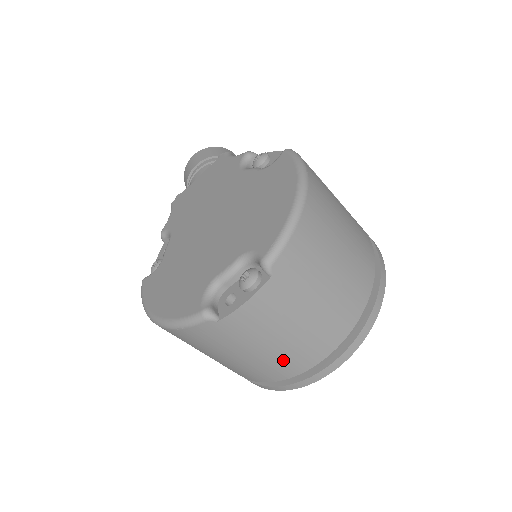
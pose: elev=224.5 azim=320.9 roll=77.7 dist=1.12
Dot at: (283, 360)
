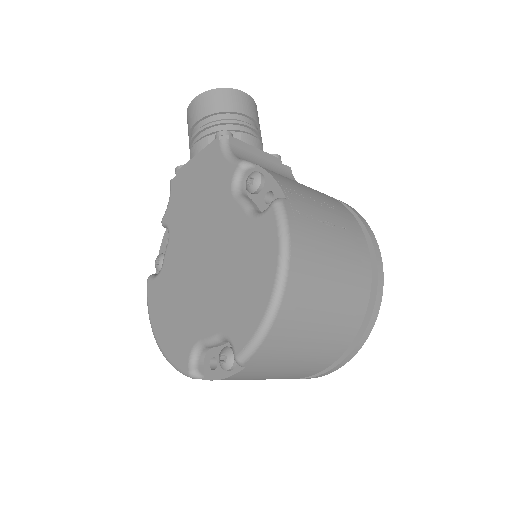
Dot at: occluded
